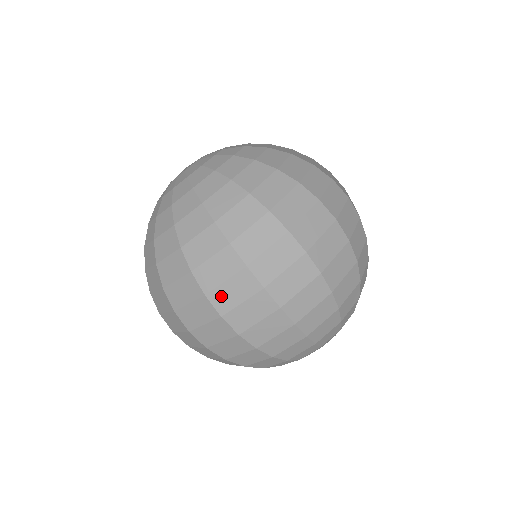
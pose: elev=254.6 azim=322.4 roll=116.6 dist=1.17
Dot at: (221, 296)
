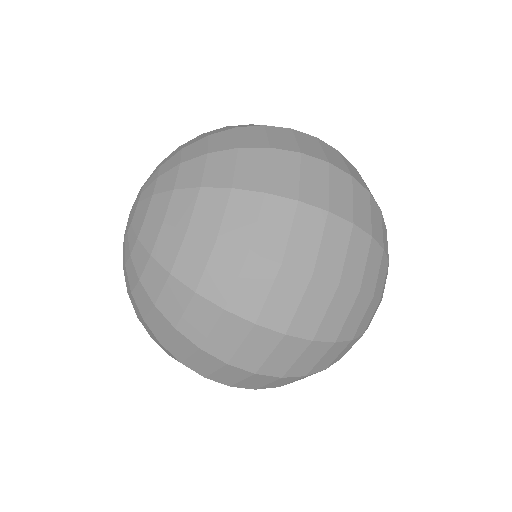
Dot at: (244, 358)
